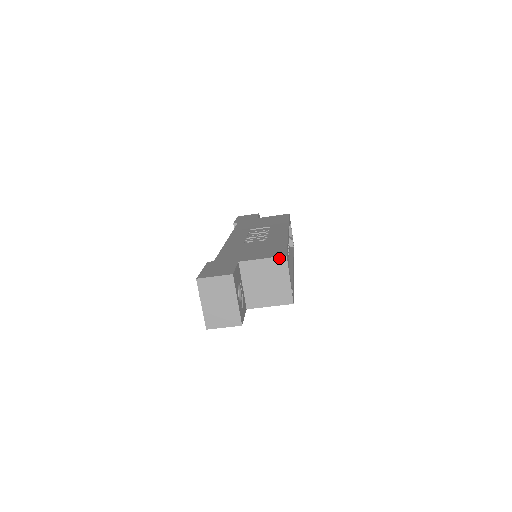
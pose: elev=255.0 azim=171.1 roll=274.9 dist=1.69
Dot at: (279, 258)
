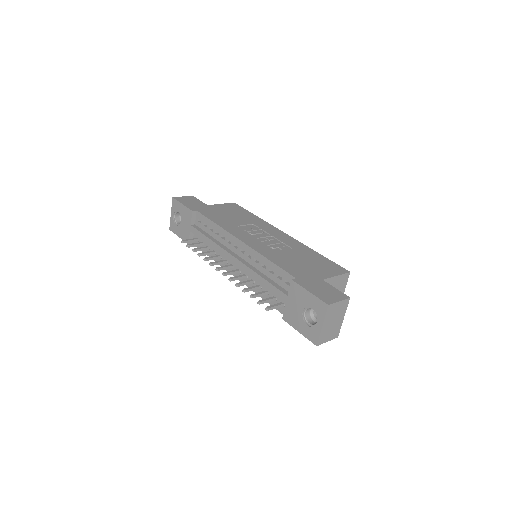
Dot at: (346, 274)
